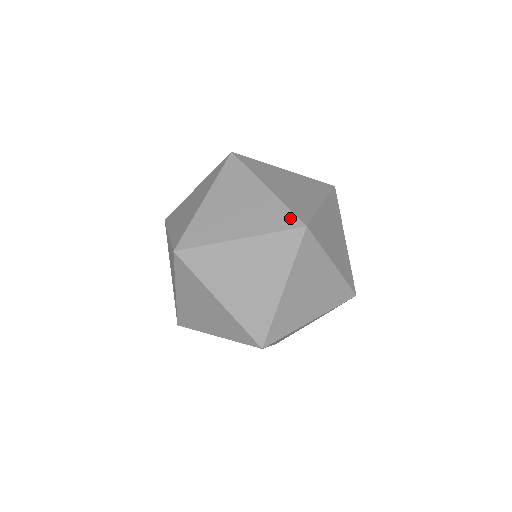
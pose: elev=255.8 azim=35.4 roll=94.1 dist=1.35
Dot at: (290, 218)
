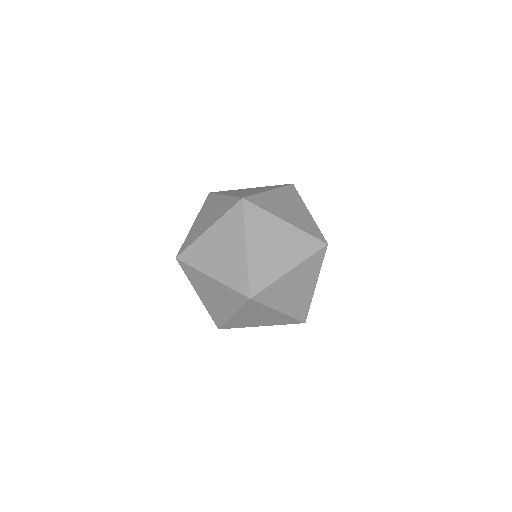
Dot at: (234, 200)
